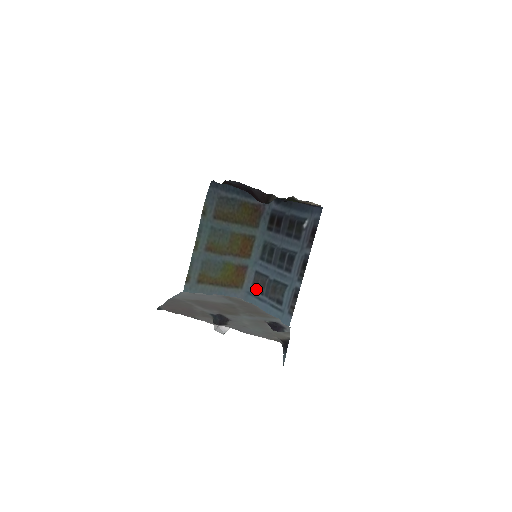
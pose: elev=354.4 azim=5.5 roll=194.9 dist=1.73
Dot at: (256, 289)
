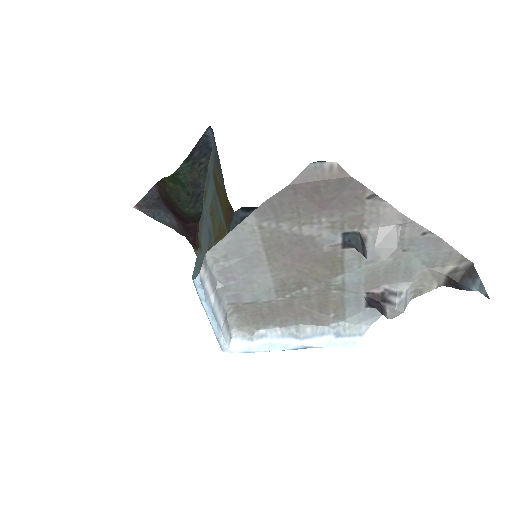
Dot at: occluded
